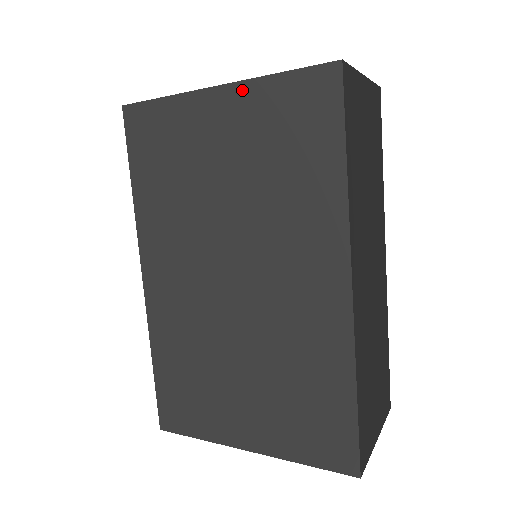
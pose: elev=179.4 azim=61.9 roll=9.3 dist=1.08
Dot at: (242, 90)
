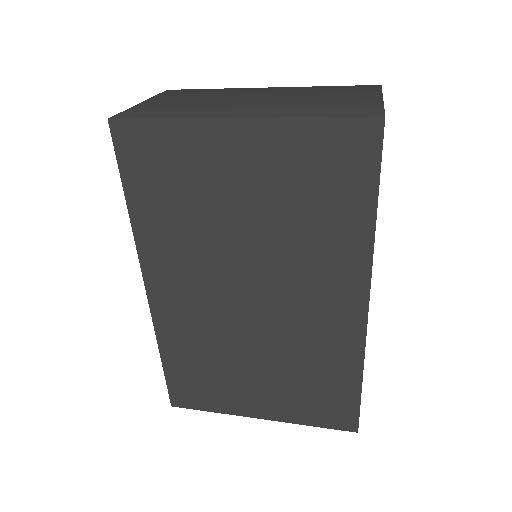
Dot at: (268, 128)
